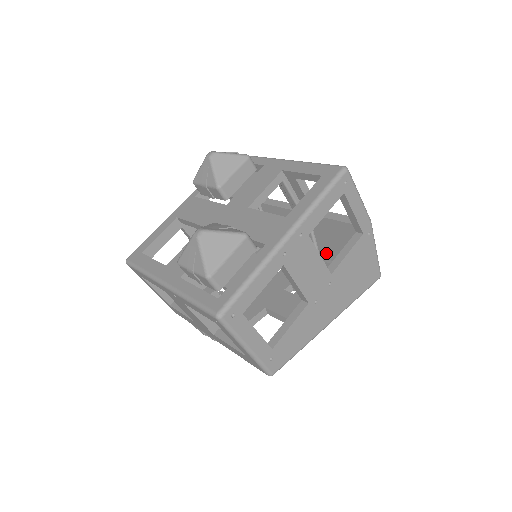
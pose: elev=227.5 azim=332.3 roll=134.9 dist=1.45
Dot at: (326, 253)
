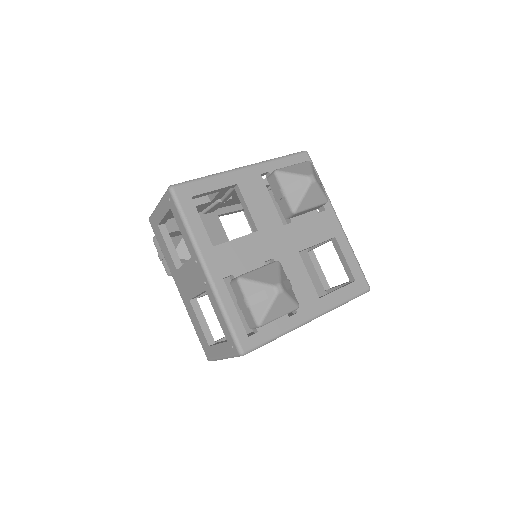
Dot at: occluded
